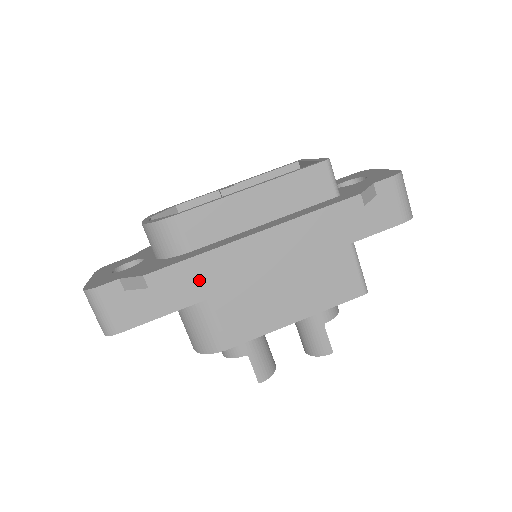
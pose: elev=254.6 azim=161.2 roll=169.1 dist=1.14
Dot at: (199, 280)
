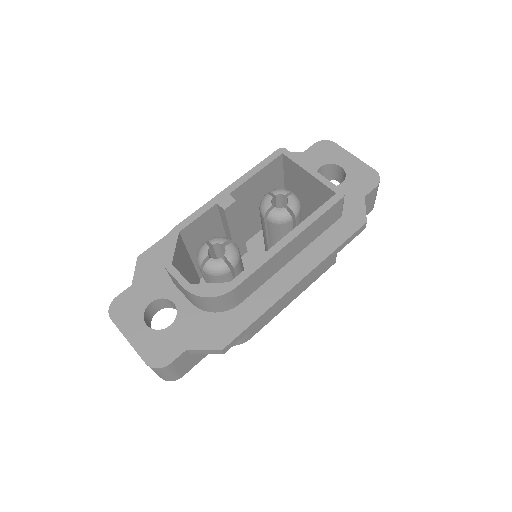
Dot at: occluded
